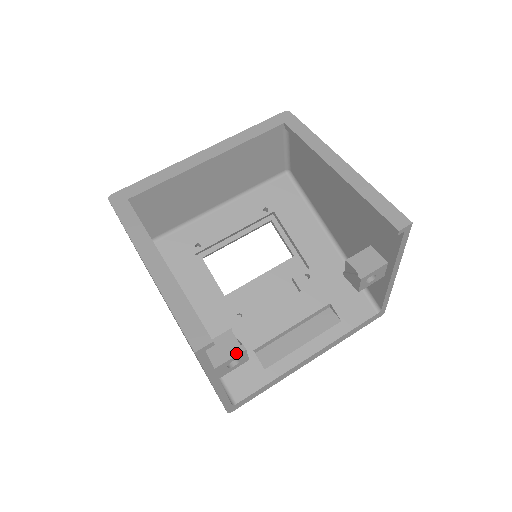
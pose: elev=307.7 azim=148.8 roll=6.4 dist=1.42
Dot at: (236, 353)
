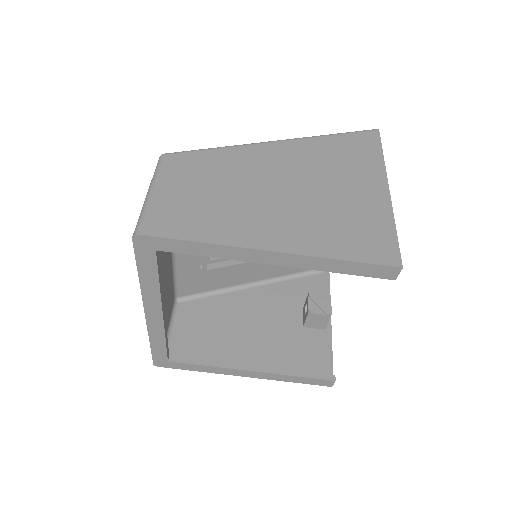
Dot at: (328, 319)
